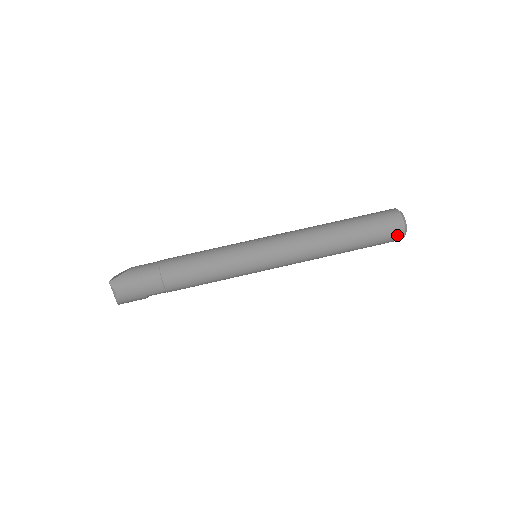
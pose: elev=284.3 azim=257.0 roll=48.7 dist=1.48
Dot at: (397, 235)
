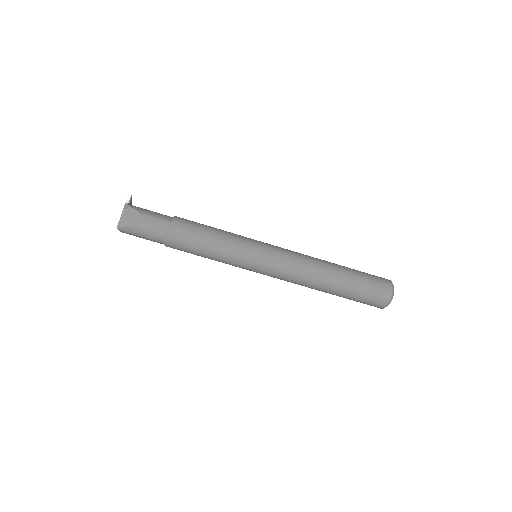
Dot at: occluded
